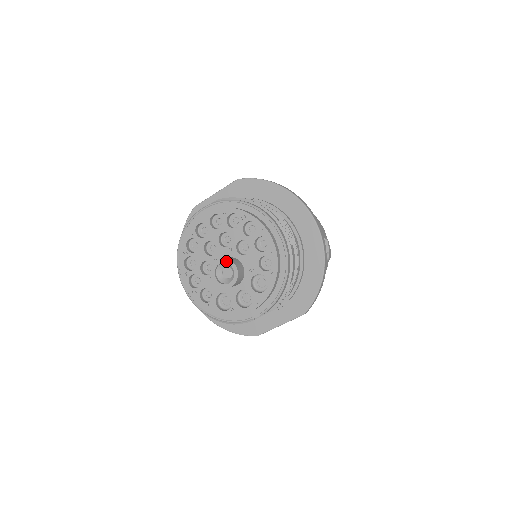
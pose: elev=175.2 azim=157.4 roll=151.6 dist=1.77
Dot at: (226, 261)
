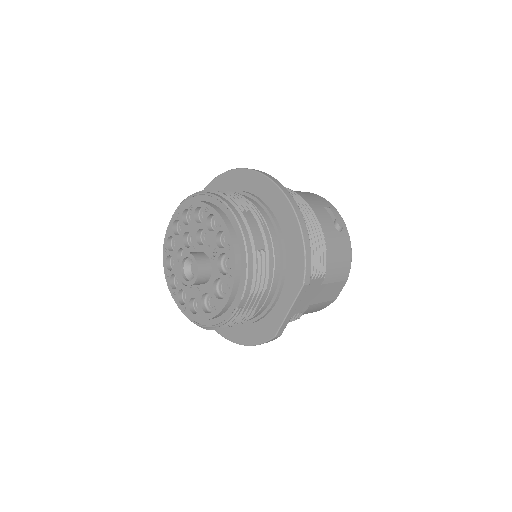
Dot at: (185, 256)
